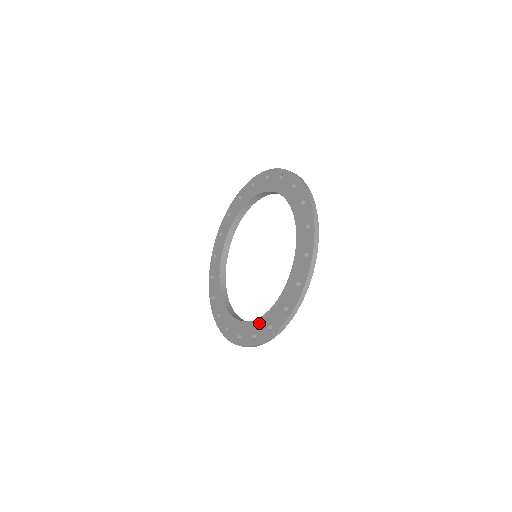
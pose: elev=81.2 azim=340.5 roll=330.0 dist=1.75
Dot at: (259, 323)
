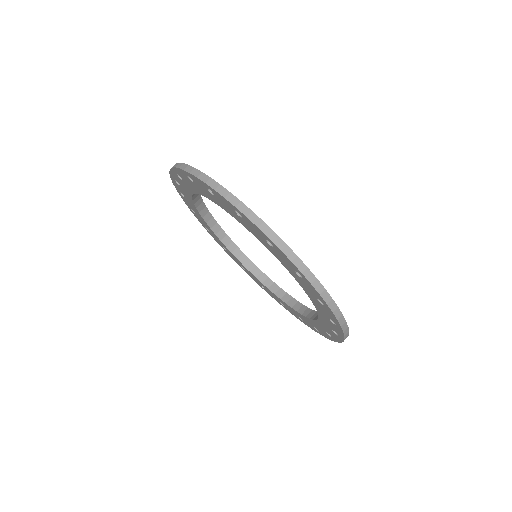
Dot at: occluded
